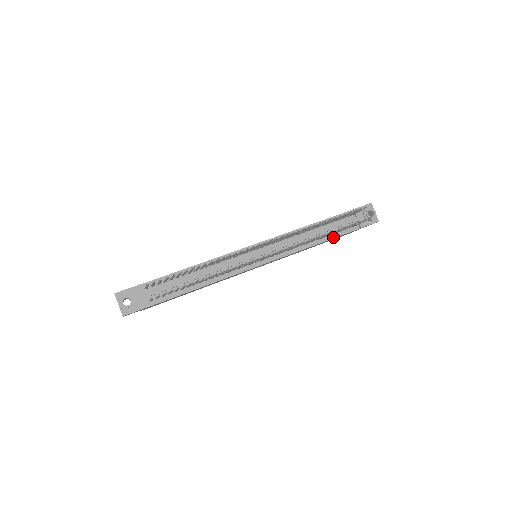
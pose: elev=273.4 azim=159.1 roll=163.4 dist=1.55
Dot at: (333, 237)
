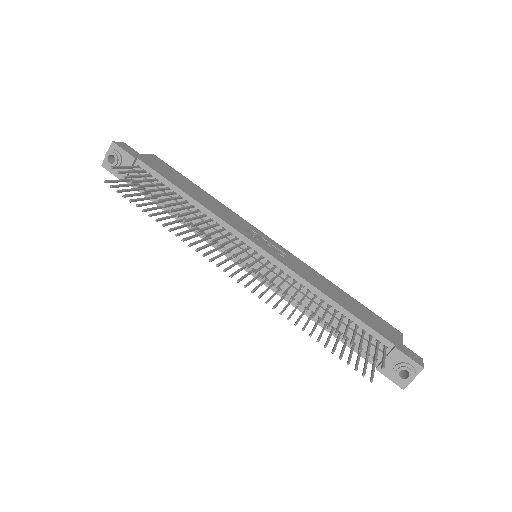
Dot at: occluded
